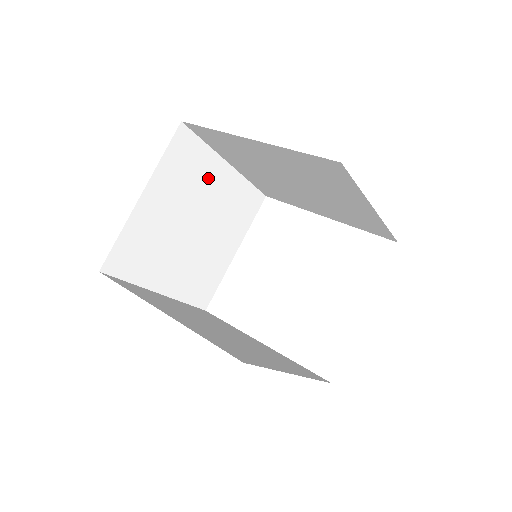
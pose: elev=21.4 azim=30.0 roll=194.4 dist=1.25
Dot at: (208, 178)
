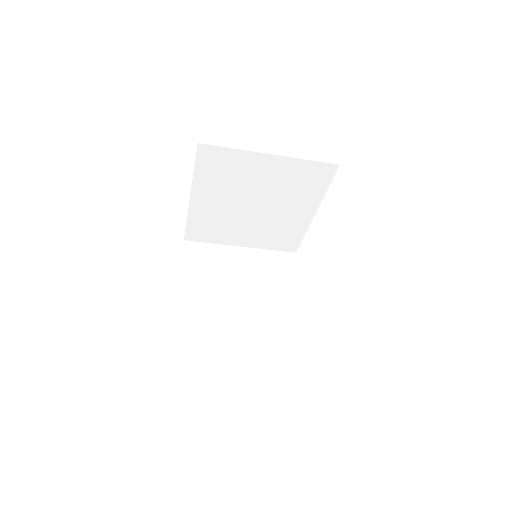
Dot at: (229, 261)
